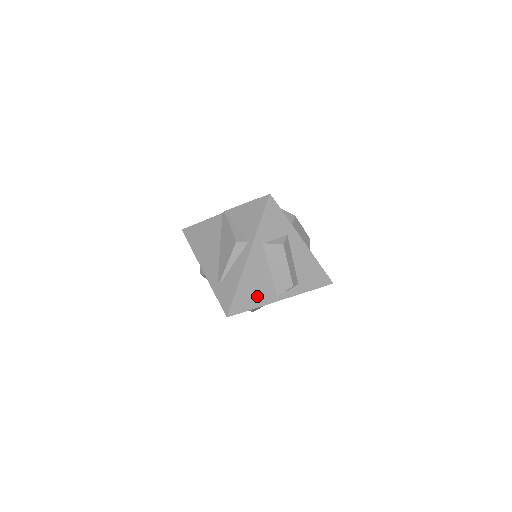
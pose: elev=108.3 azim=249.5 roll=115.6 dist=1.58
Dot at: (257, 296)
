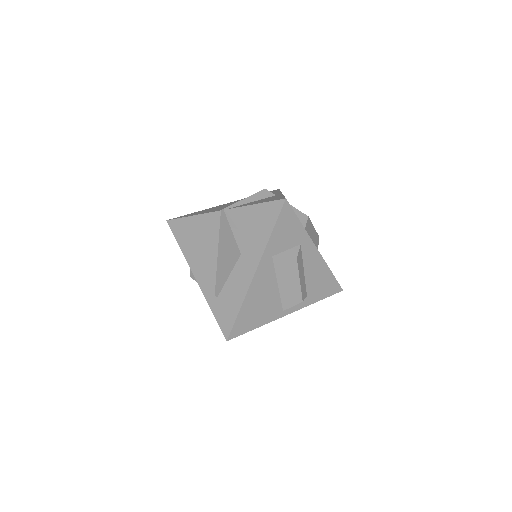
Dot at: (261, 314)
